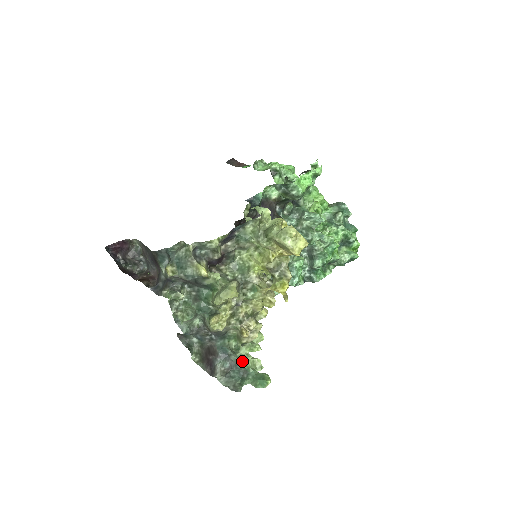
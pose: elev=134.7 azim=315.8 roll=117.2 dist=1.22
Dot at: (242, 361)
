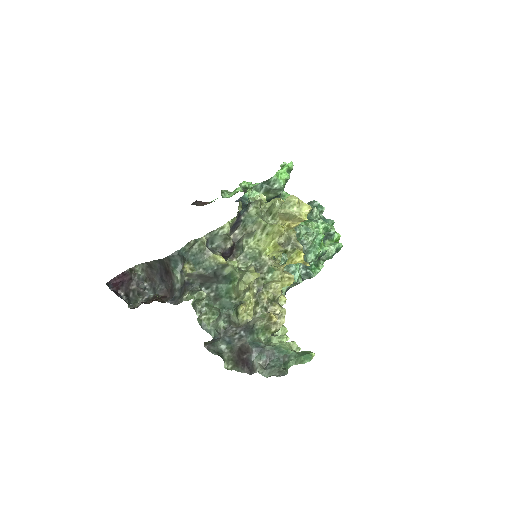
Dot at: (279, 346)
